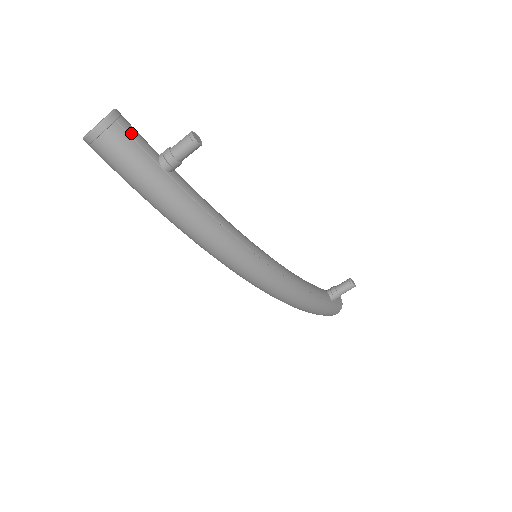
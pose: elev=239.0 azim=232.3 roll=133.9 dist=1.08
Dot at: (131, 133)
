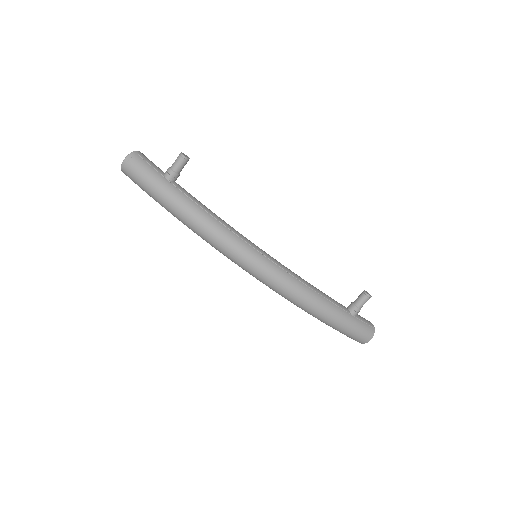
Dot at: (147, 160)
